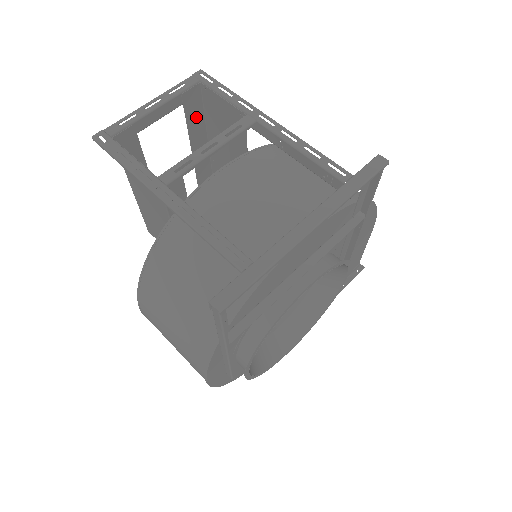
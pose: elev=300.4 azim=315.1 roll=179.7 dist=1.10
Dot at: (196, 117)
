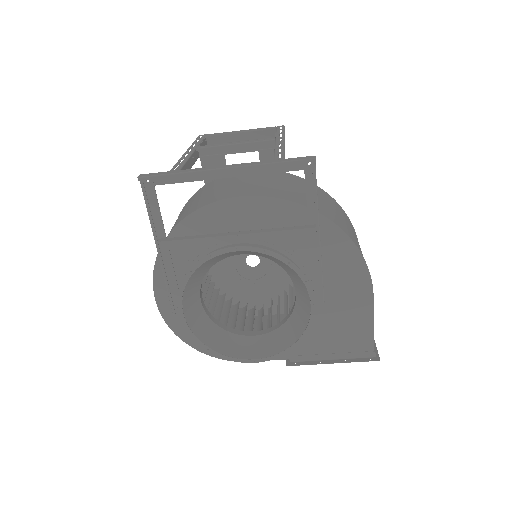
Dot at: occluded
